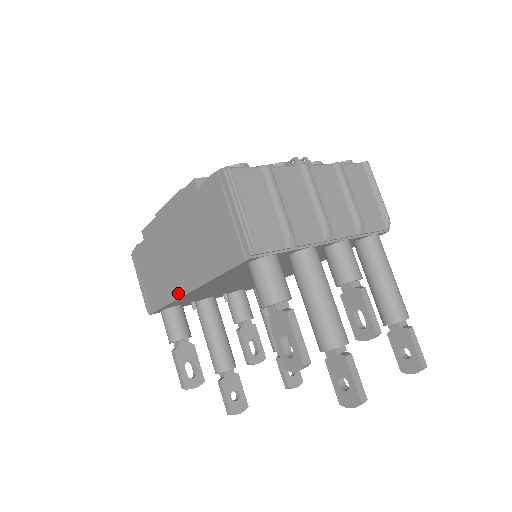
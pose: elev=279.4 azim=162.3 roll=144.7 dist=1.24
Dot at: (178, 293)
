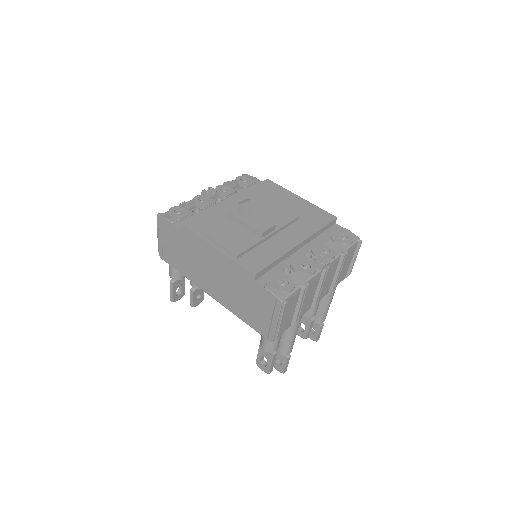
Dot at: (200, 285)
